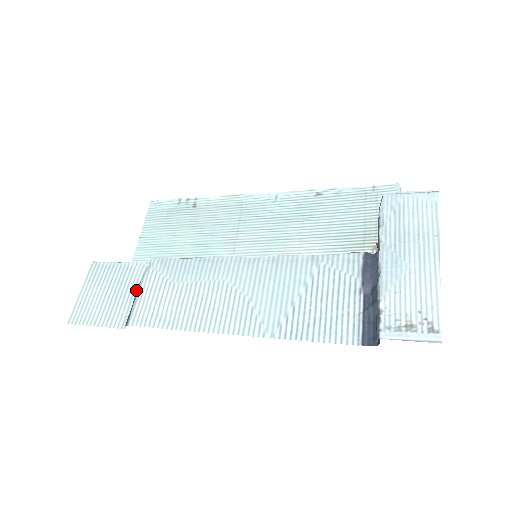
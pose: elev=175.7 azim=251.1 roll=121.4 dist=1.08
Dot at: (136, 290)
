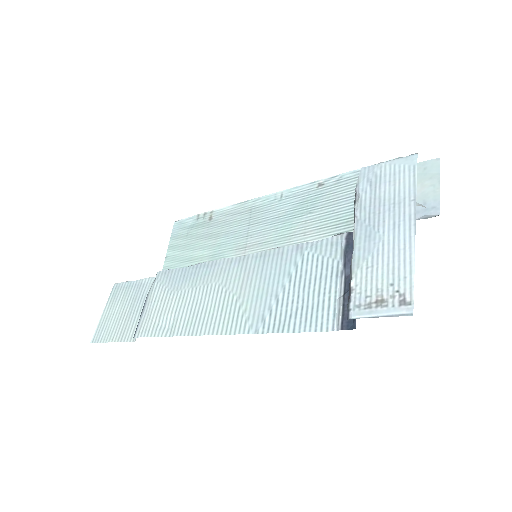
Dot at: occluded
